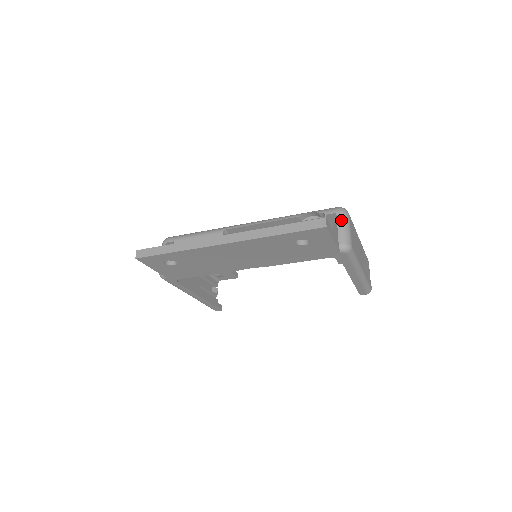
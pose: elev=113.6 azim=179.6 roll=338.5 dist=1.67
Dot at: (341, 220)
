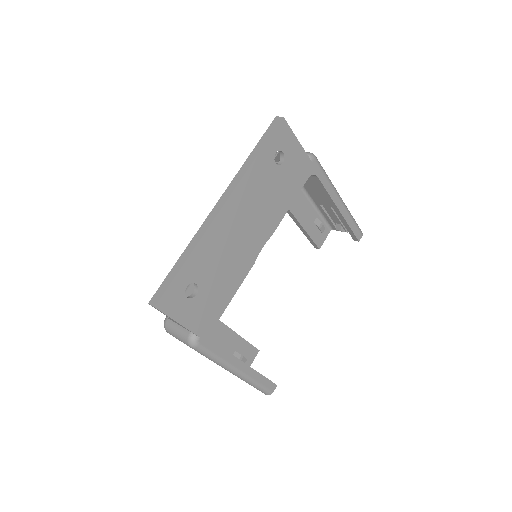
Dot at: occluded
